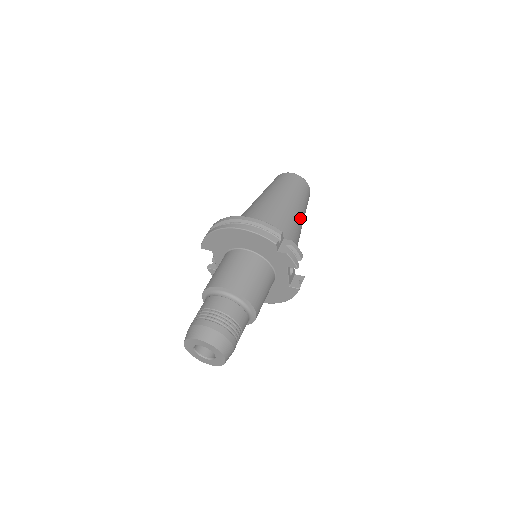
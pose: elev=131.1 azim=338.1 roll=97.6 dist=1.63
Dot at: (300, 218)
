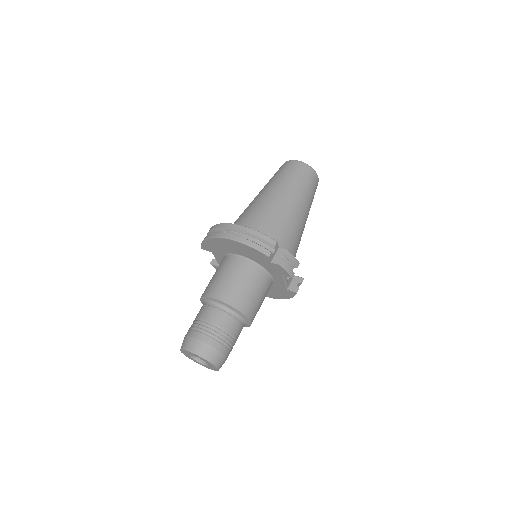
Dot at: (303, 215)
